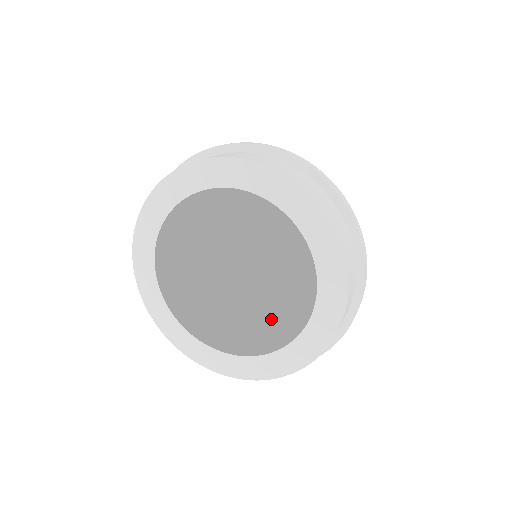
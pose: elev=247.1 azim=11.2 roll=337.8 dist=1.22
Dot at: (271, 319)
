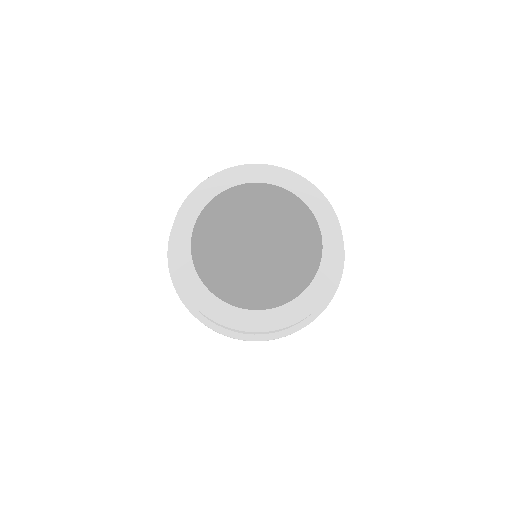
Dot at: (269, 283)
